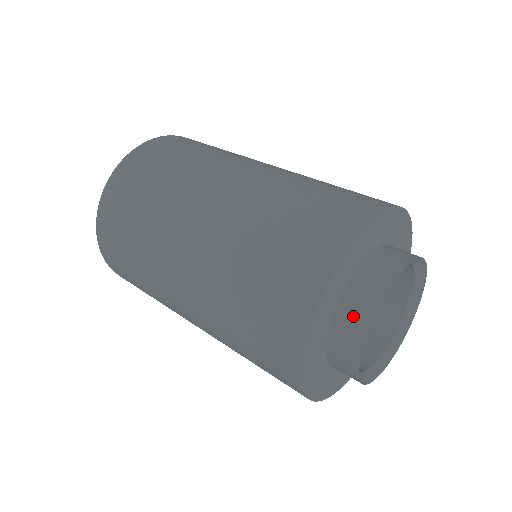
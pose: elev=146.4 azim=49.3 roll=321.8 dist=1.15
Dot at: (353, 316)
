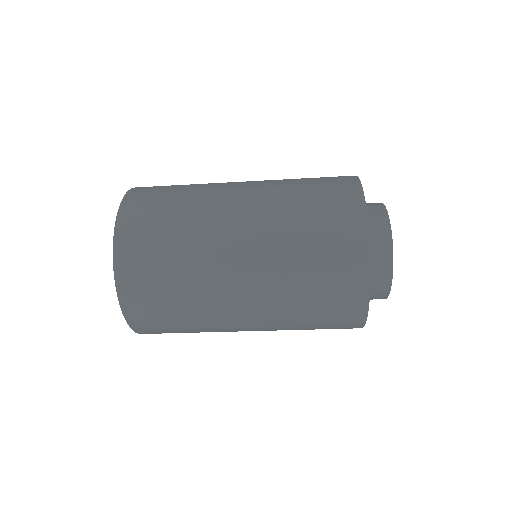
Dot at: occluded
